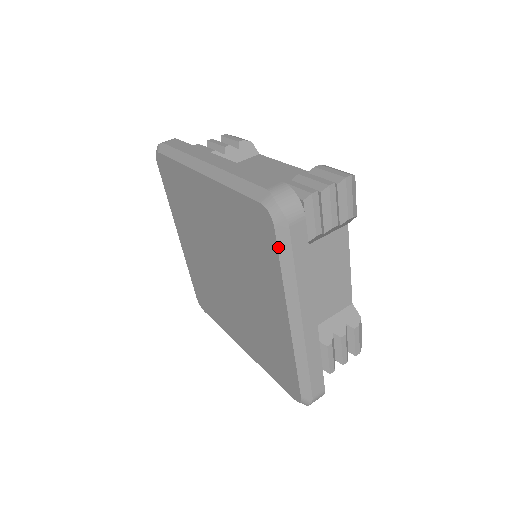
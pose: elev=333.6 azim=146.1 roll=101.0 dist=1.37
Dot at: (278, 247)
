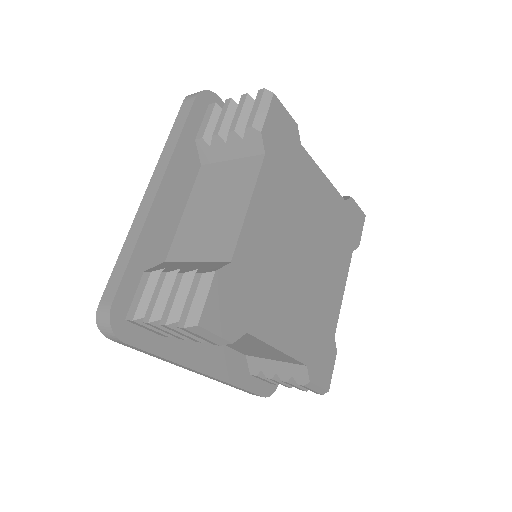
Dot at: occluded
